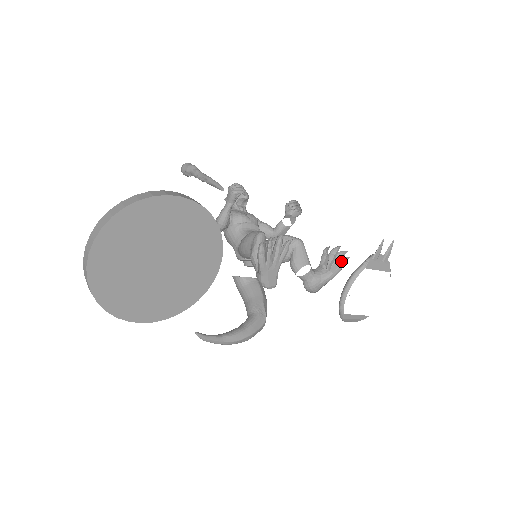
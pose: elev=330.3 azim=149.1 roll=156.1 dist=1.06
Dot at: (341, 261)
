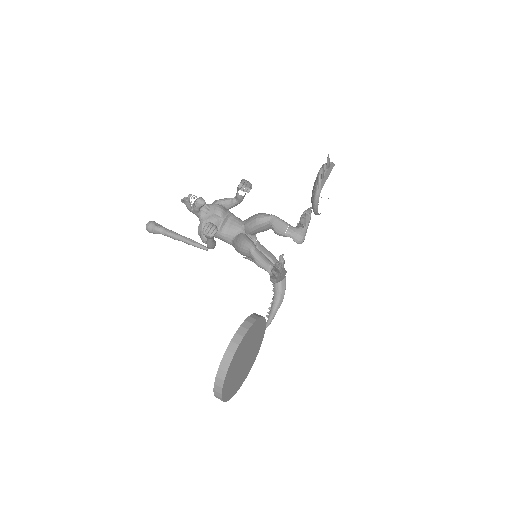
Dot at: occluded
